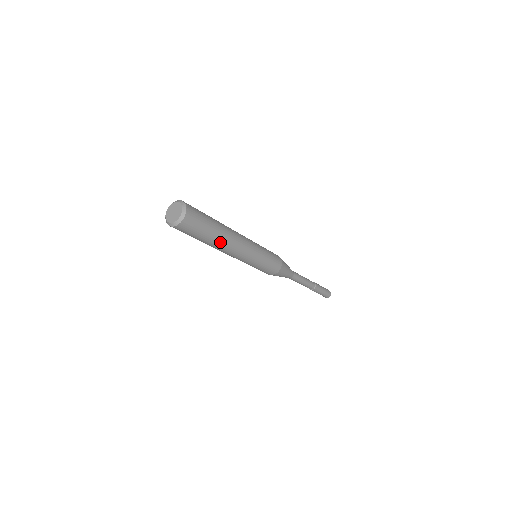
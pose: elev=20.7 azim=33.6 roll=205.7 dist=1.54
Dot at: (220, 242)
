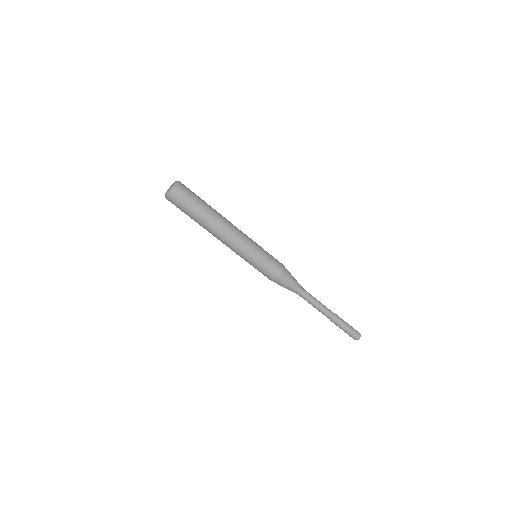
Dot at: (209, 223)
